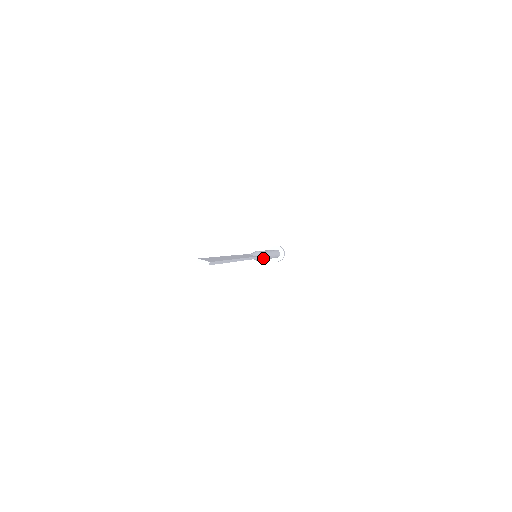
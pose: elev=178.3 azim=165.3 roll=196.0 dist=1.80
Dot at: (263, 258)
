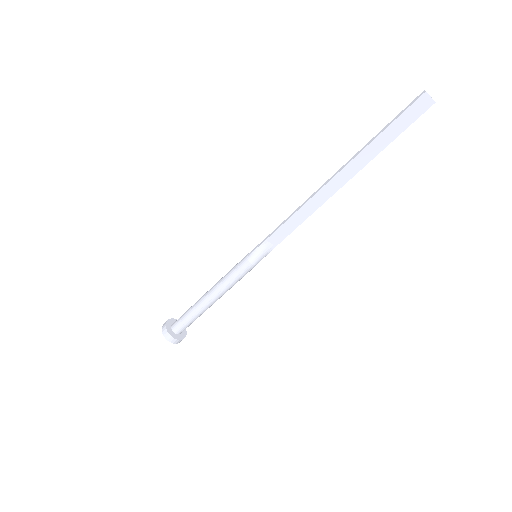
Dot at: occluded
